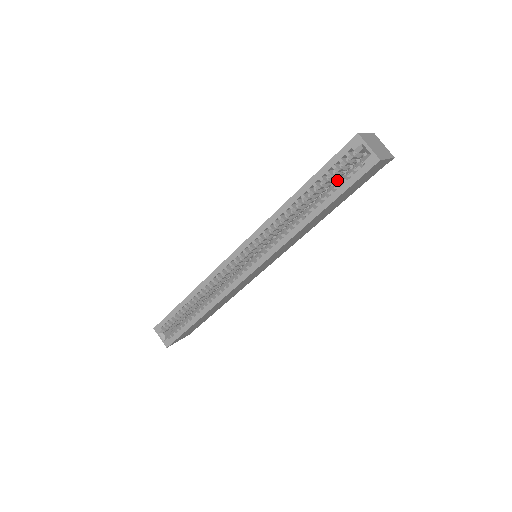
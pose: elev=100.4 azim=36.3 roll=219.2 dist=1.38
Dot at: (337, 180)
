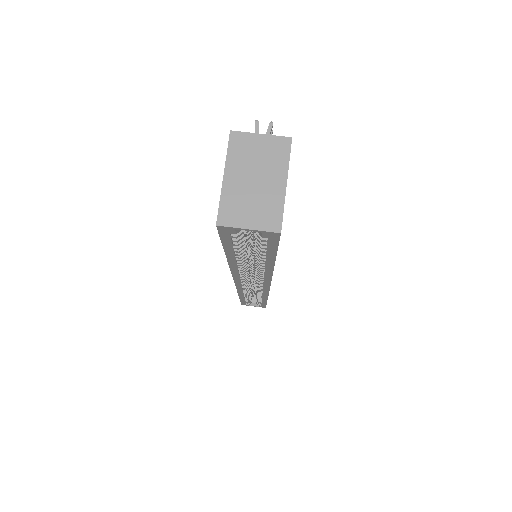
Dot at: occluded
